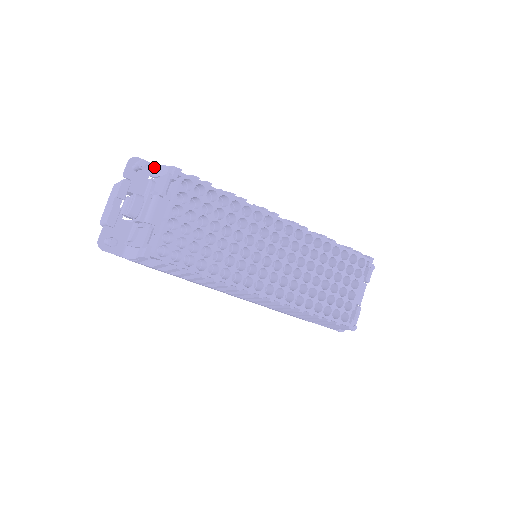
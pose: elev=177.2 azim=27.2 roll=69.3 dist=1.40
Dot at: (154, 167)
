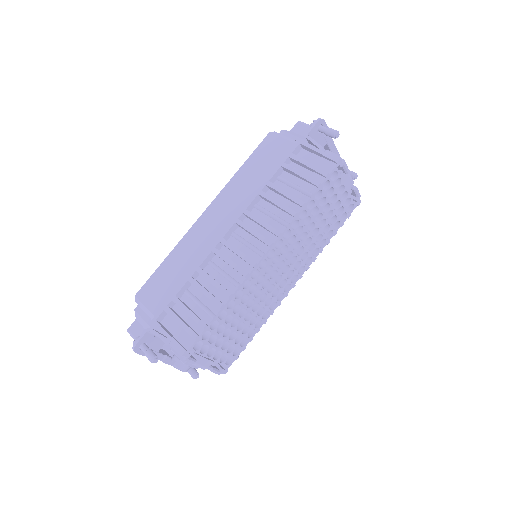
Dot at: (148, 333)
